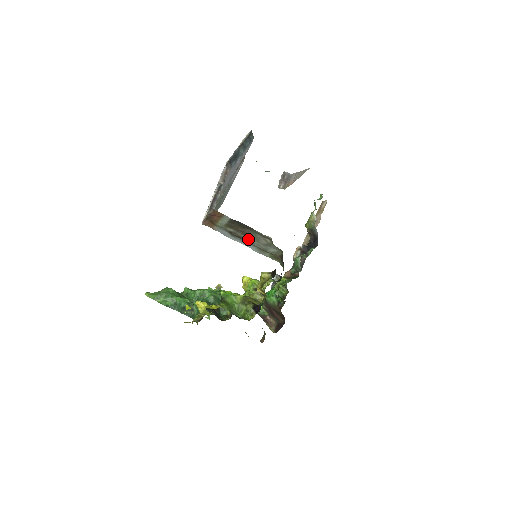
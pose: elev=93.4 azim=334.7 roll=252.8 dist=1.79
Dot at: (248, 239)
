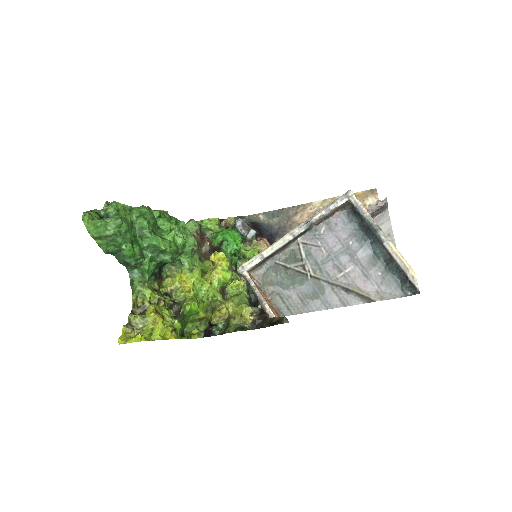
Dot at: occluded
